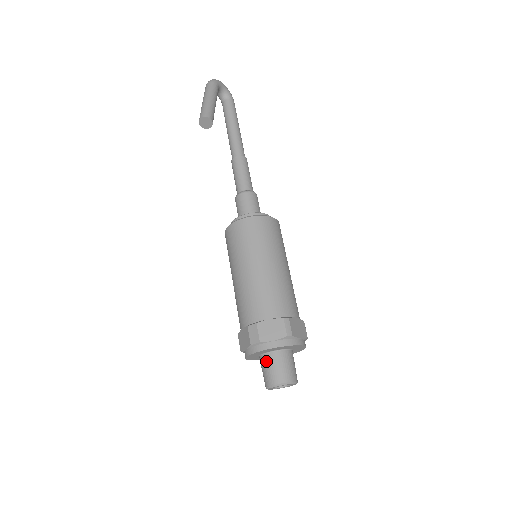
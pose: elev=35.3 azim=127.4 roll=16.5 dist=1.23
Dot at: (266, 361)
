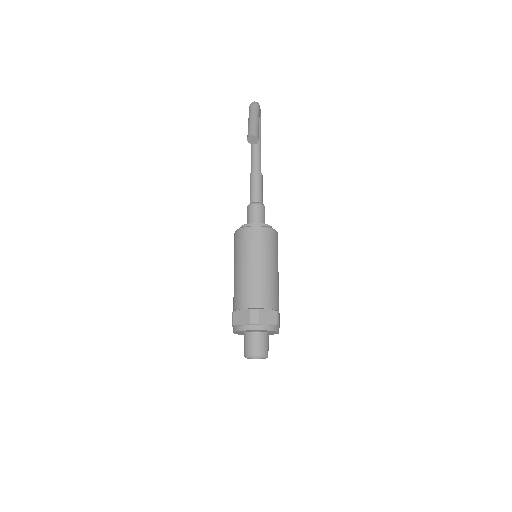
Dot at: (254, 337)
